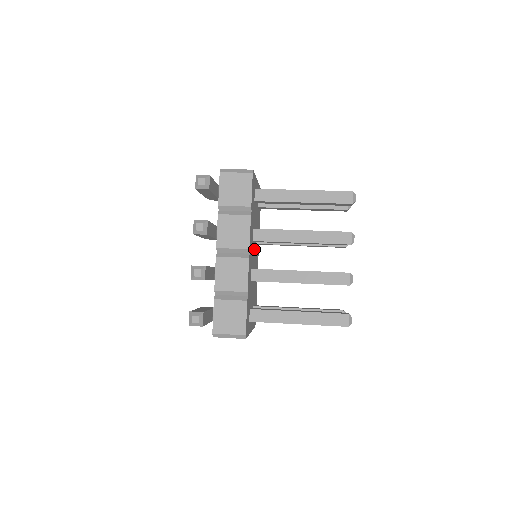
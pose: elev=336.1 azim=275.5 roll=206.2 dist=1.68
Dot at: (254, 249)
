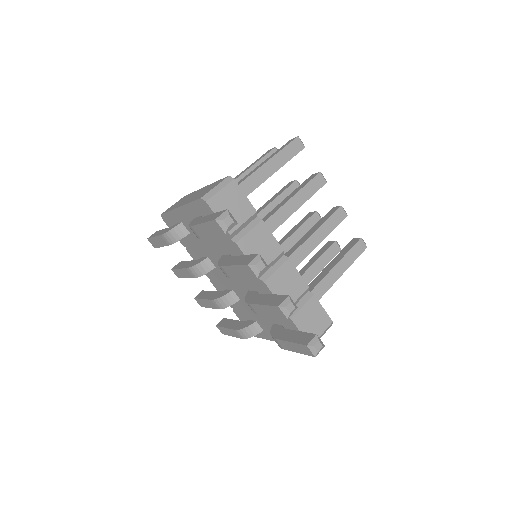
Dot at: occluded
